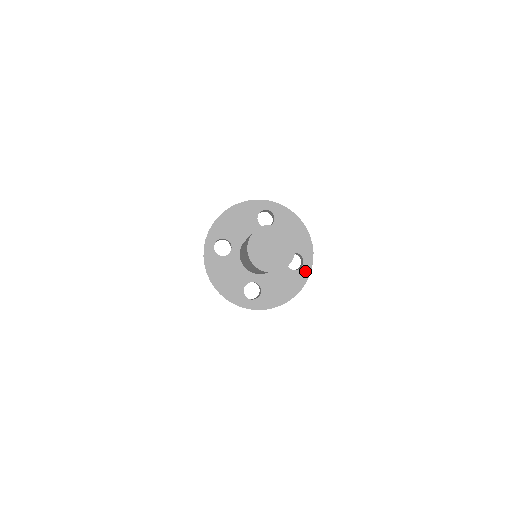
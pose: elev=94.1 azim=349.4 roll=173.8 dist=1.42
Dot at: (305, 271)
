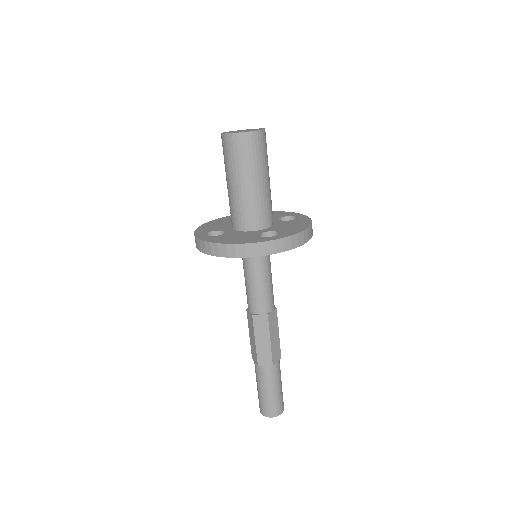
Dot at: (267, 239)
